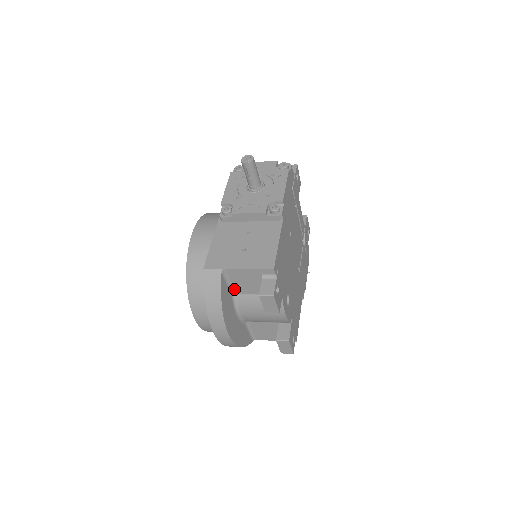
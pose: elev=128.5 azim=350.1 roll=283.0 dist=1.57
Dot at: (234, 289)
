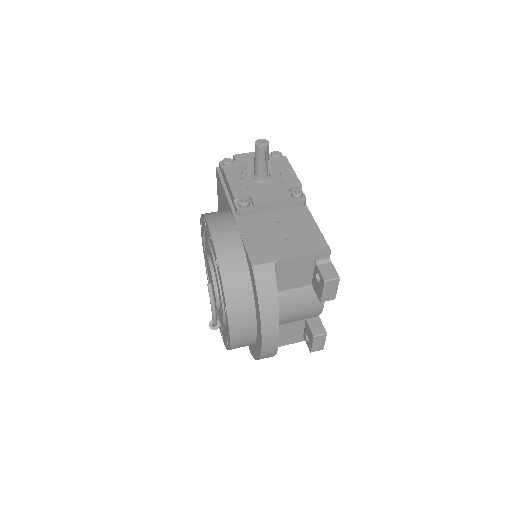
Dot at: occluded
